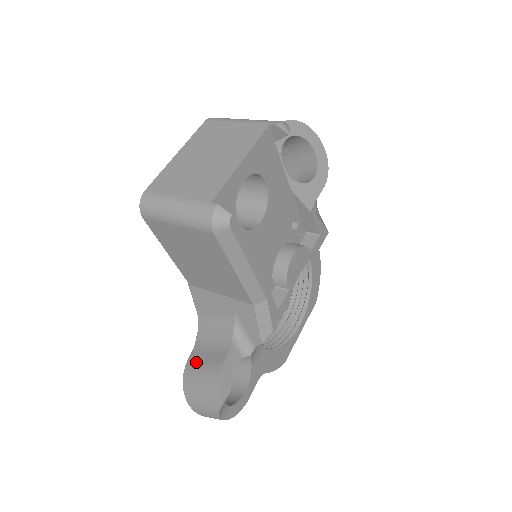
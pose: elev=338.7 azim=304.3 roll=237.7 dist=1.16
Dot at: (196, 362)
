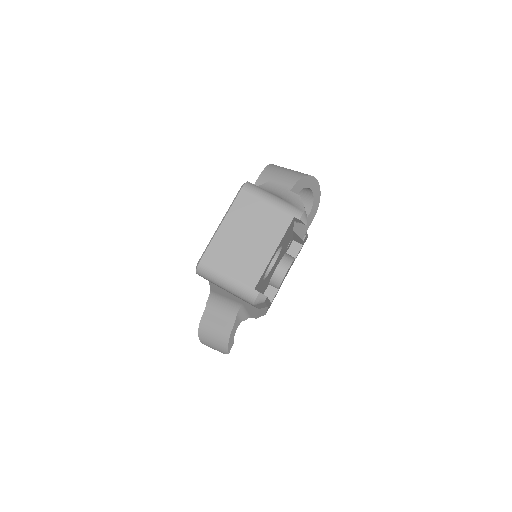
Dot at: (209, 322)
